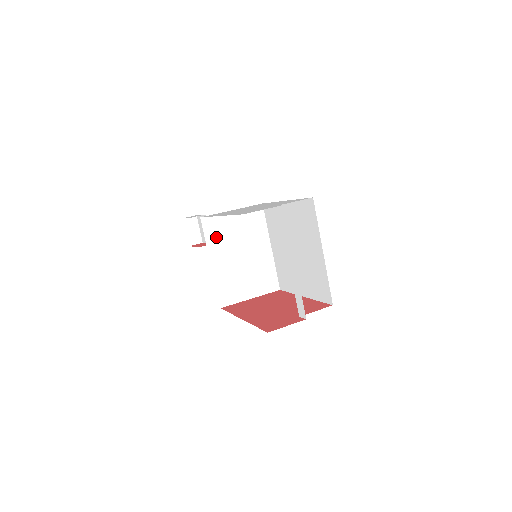
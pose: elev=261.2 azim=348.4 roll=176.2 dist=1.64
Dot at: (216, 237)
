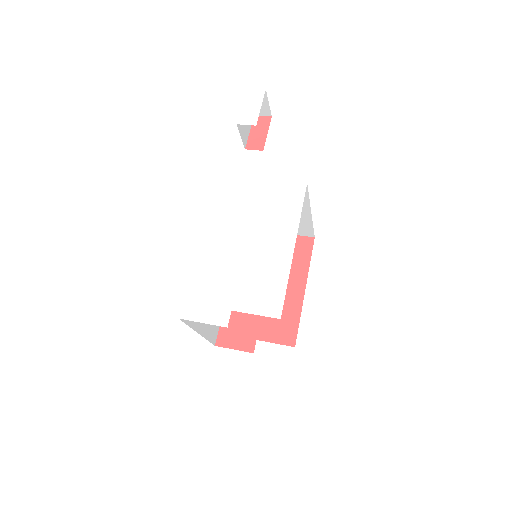
Dot at: occluded
